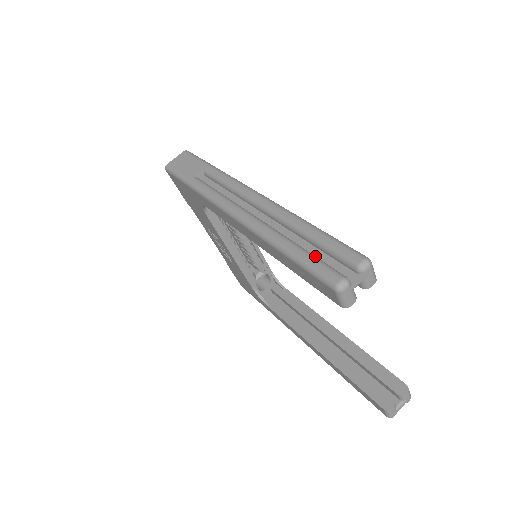
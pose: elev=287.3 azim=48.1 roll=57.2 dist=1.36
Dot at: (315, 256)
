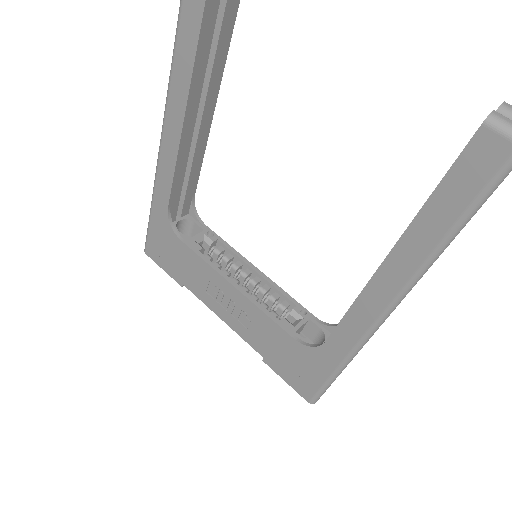
Dot at: occluded
